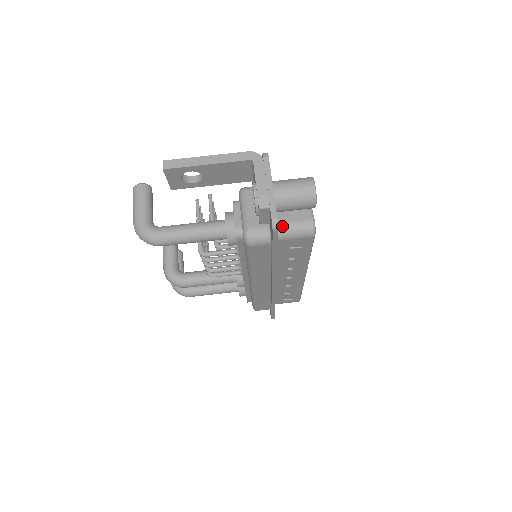
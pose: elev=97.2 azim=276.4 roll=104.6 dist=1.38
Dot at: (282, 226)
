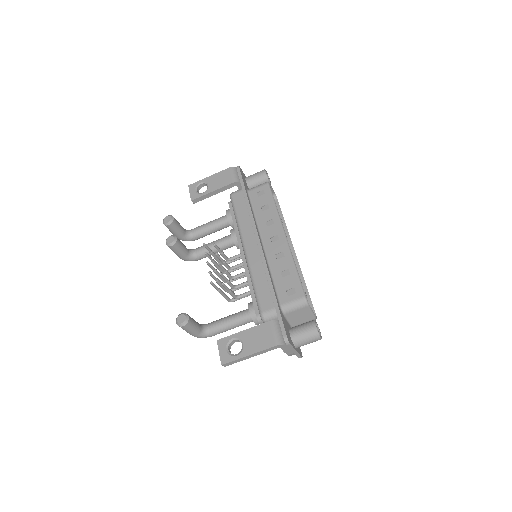
Dot at: occluded
